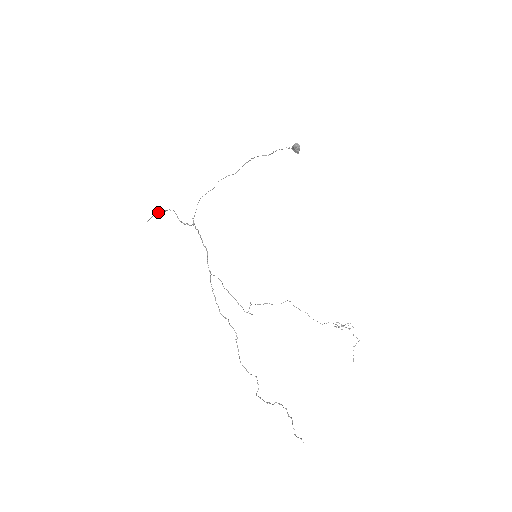
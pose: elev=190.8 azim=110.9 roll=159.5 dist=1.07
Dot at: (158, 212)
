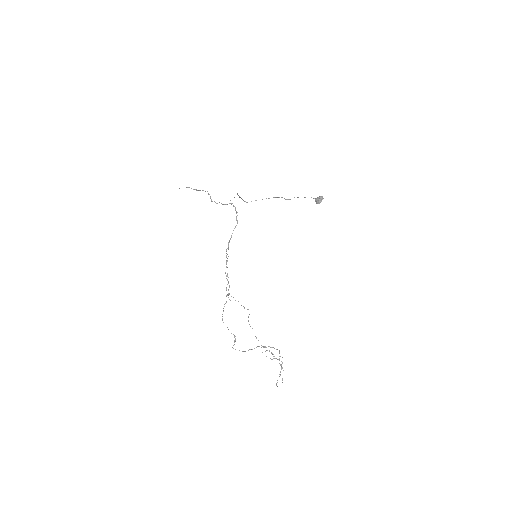
Dot at: occluded
